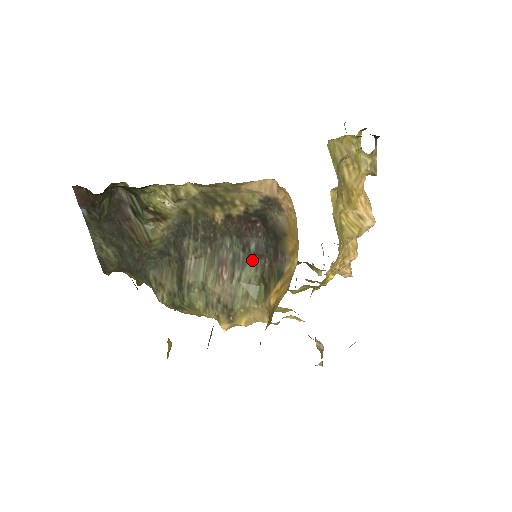
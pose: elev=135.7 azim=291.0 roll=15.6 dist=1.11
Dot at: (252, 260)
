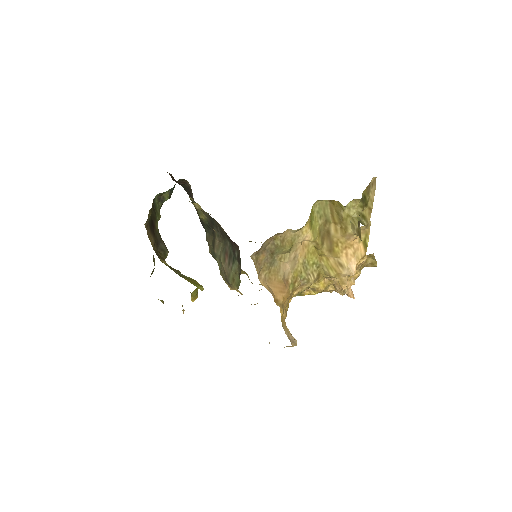
Dot at: (237, 262)
